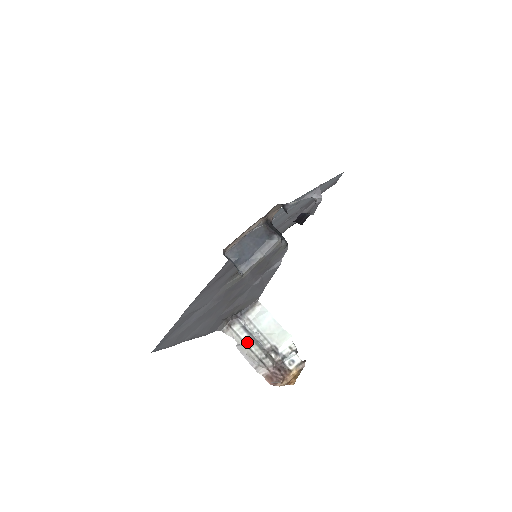
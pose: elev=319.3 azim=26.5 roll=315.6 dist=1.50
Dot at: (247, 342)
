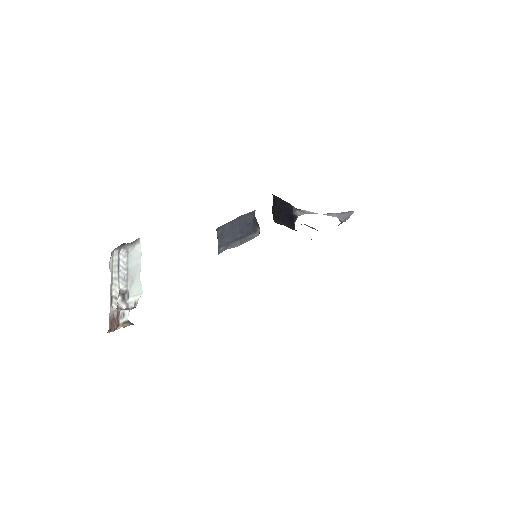
Dot at: (114, 271)
